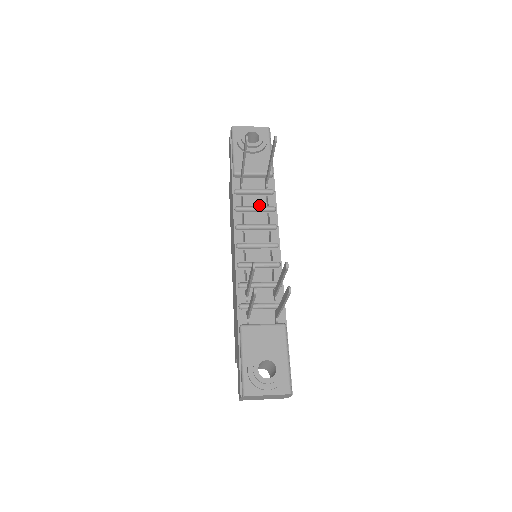
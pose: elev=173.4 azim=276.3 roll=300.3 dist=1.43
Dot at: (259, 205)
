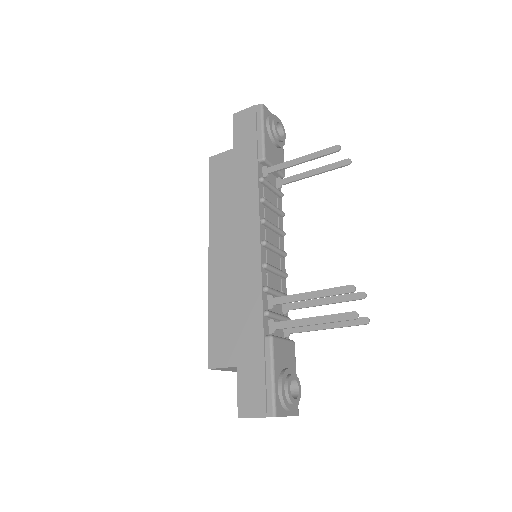
Dot at: (273, 204)
